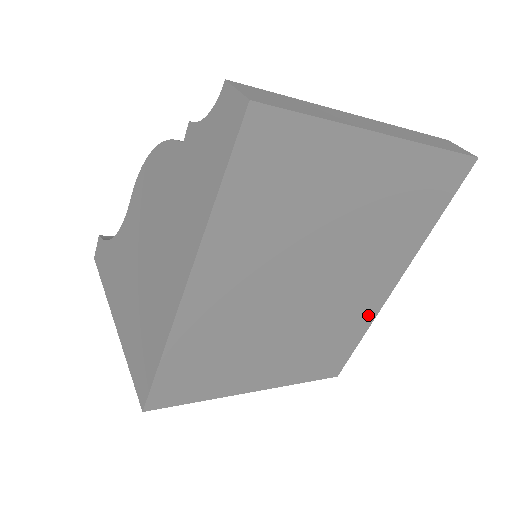
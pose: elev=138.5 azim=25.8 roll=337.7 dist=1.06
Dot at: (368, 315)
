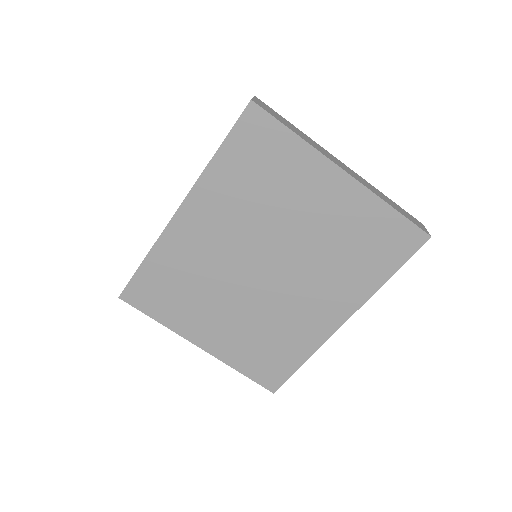
Dot at: (312, 340)
